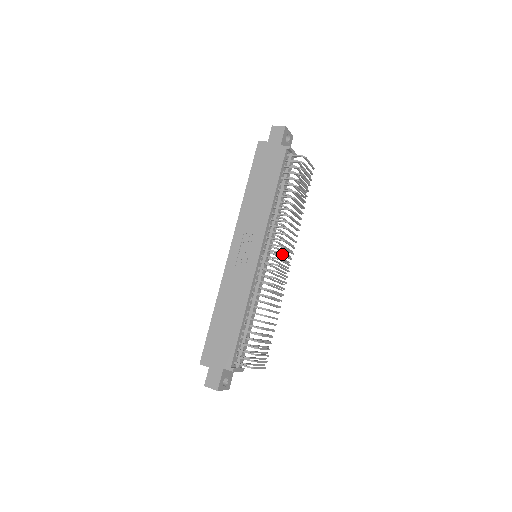
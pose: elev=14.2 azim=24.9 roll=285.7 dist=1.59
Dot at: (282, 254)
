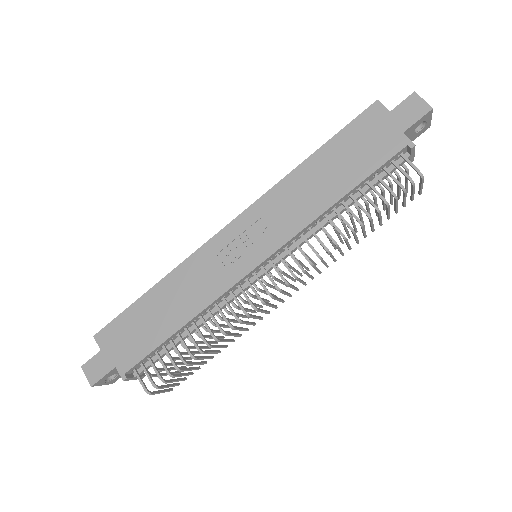
Dot at: (289, 285)
